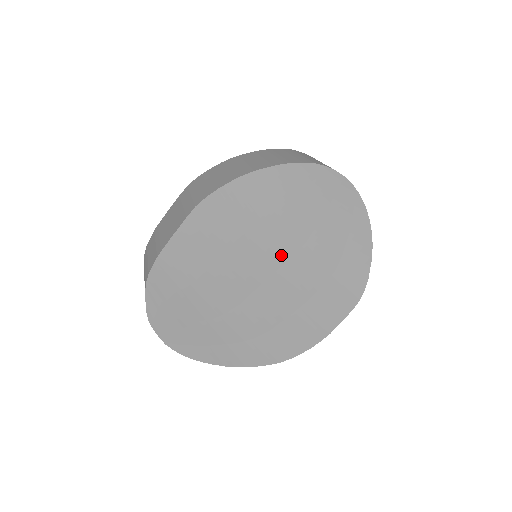
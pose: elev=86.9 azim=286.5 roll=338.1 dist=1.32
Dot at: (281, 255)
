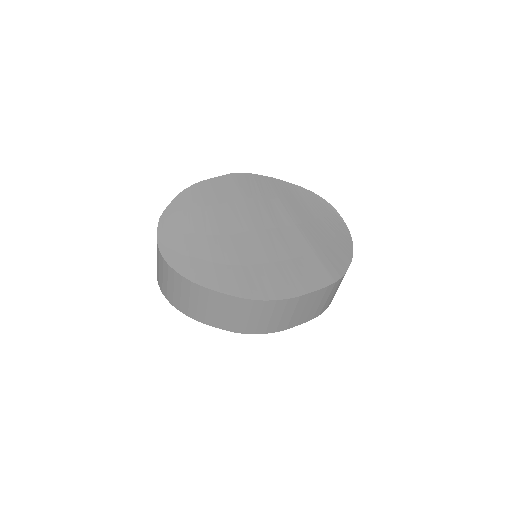
Dot at: (278, 222)
